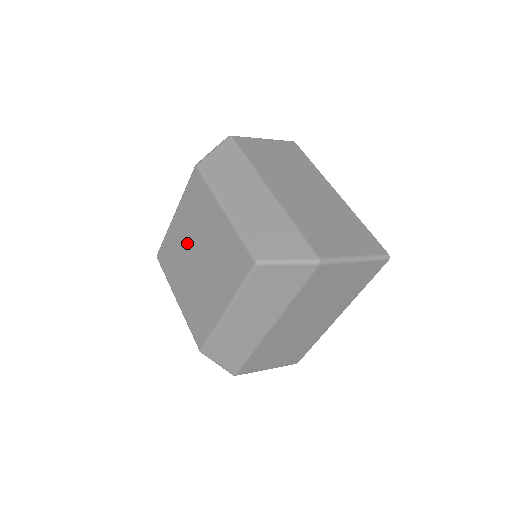
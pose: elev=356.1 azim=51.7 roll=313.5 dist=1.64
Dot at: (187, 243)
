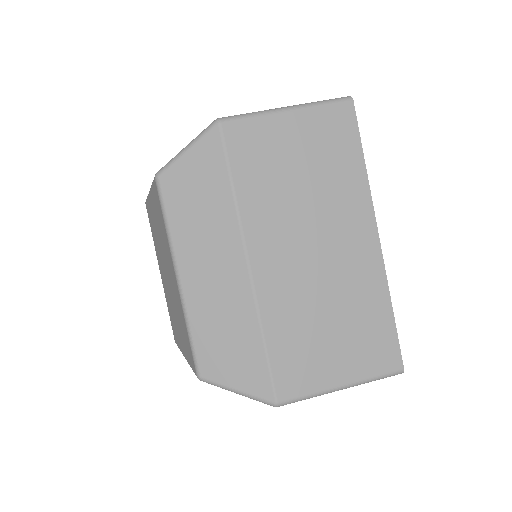
Dot at: (159, 244)
